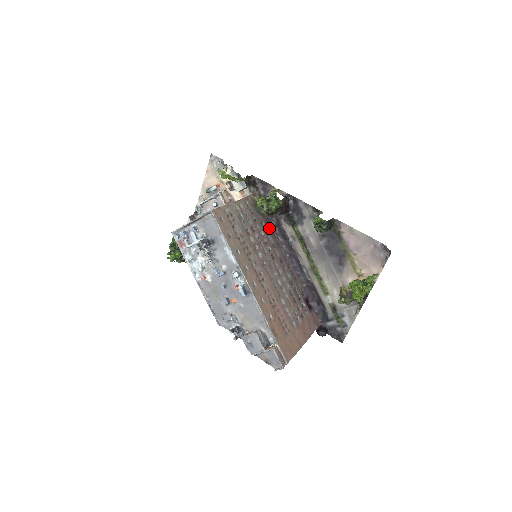
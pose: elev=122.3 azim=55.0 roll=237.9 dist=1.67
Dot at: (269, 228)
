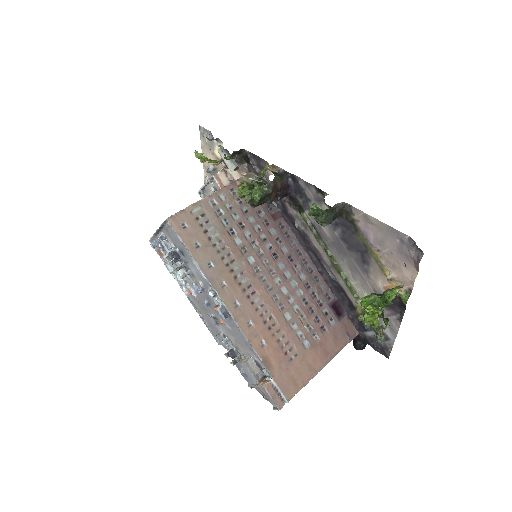
Dot at: (272, 216)
